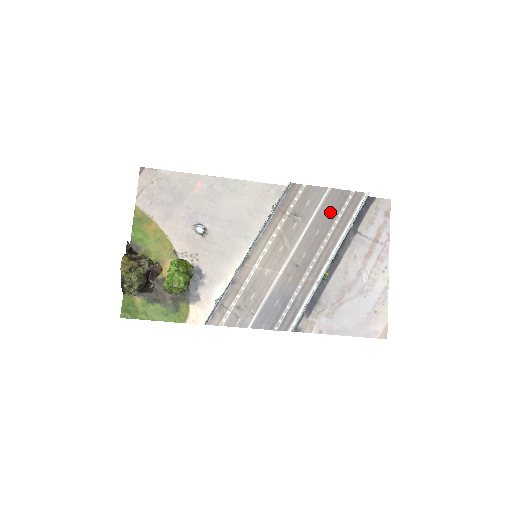
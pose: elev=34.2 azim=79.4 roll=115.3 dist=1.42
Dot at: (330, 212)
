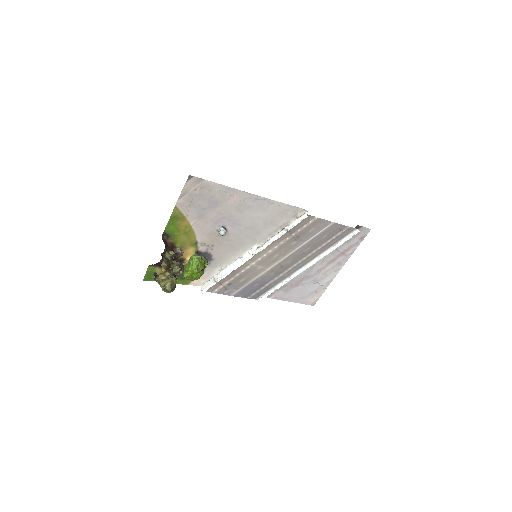
Dot at: (324, 238)
